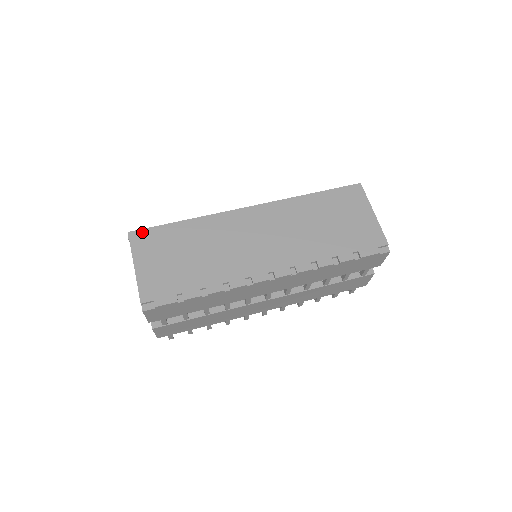
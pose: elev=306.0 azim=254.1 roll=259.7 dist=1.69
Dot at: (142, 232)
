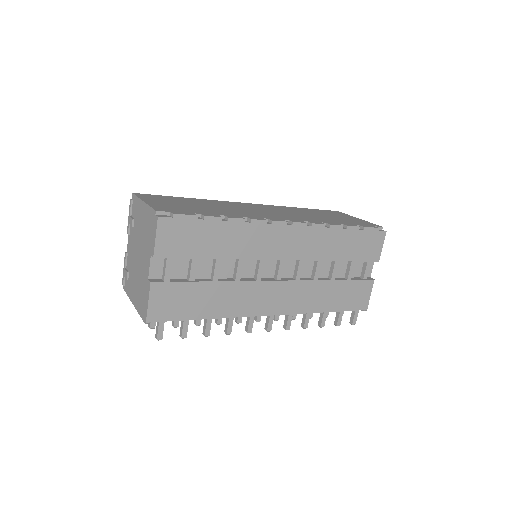
Dot at: (148, 195)
